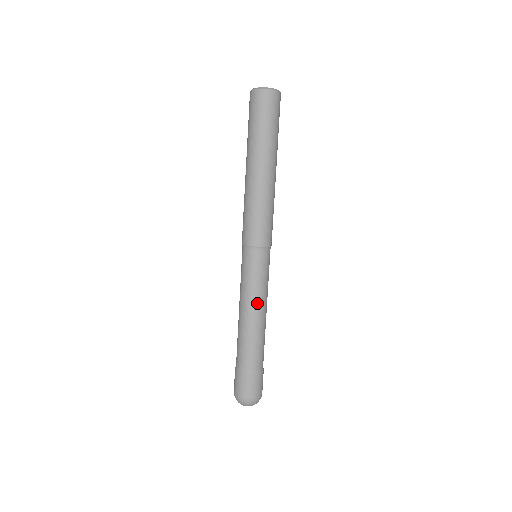
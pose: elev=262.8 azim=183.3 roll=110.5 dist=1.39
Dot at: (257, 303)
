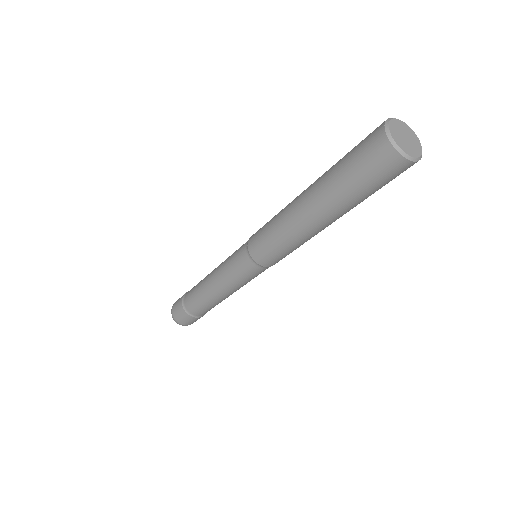
Dot at: occluded
